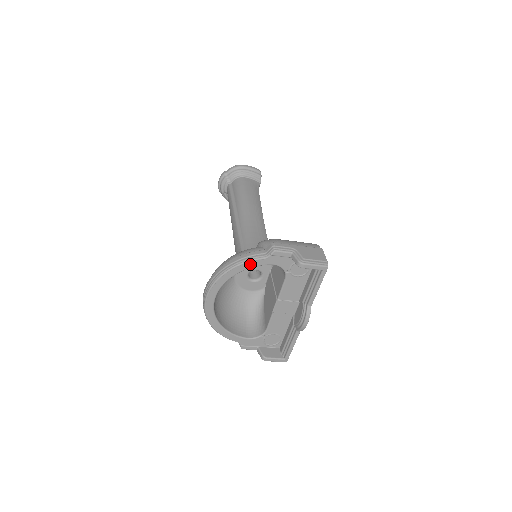
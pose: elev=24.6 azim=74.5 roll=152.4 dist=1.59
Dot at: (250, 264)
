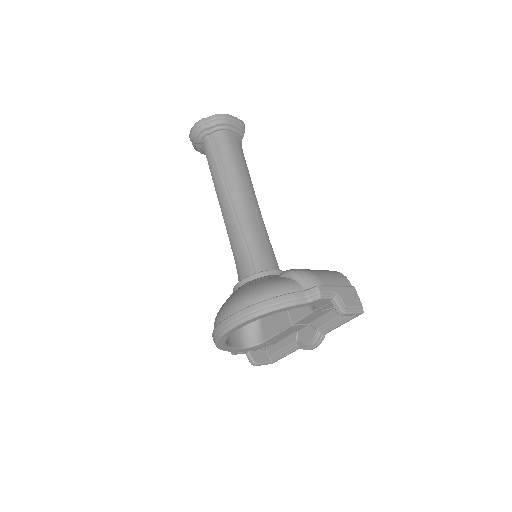
Dot at: (290, 307)
